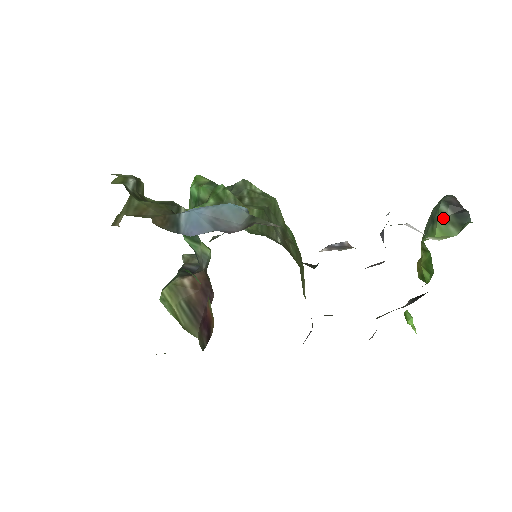
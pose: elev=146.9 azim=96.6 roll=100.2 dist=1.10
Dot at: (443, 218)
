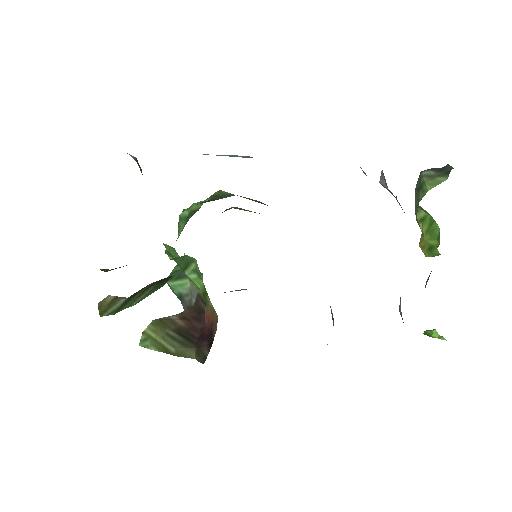
Dot at: (428, 177)
